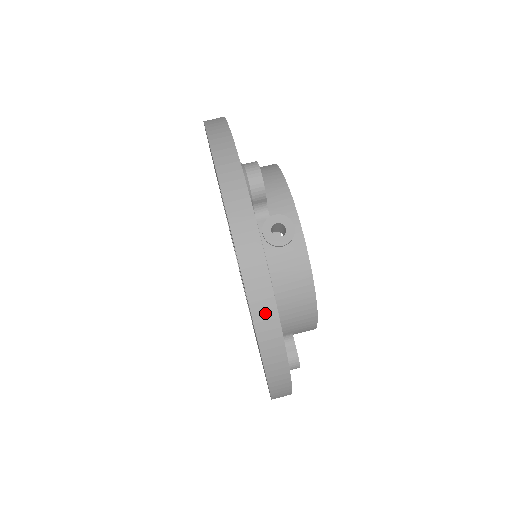
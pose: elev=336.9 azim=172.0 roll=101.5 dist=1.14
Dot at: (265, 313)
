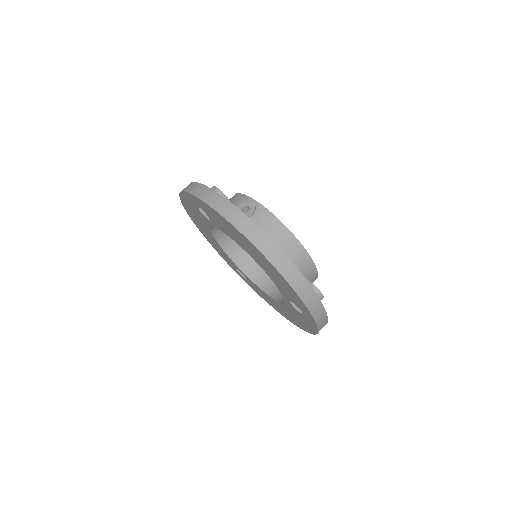
Dot at: (253, 232)
